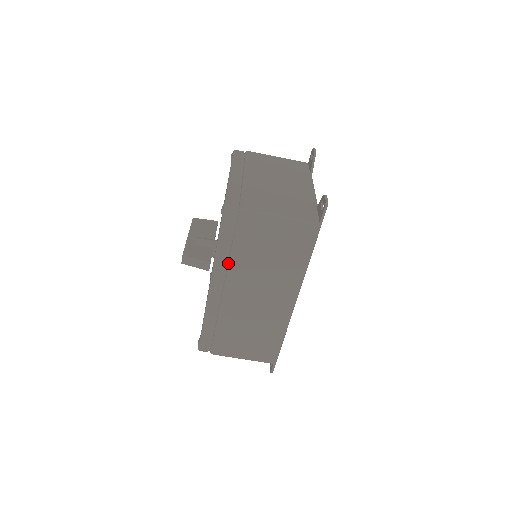
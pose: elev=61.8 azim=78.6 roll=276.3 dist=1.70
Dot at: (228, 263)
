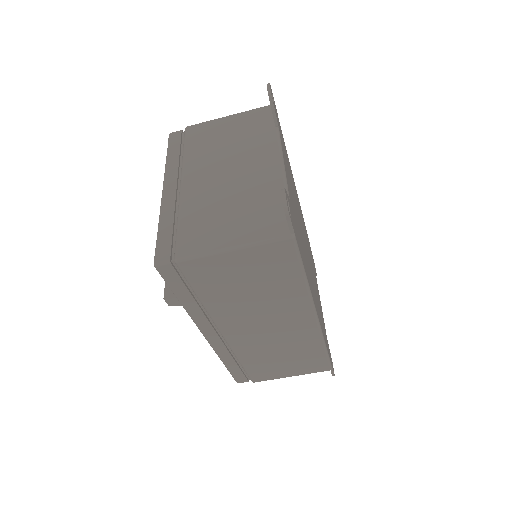
Dot at: (206, 311)
